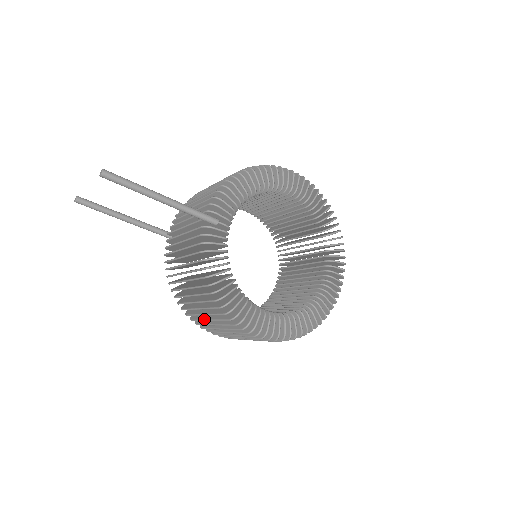
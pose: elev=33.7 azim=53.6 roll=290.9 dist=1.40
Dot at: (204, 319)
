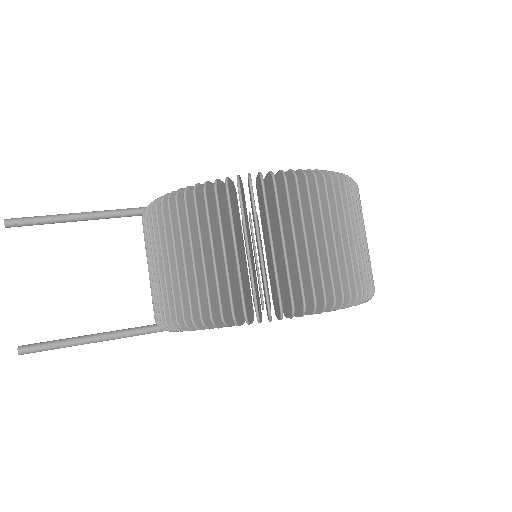
Dot at: occluded
